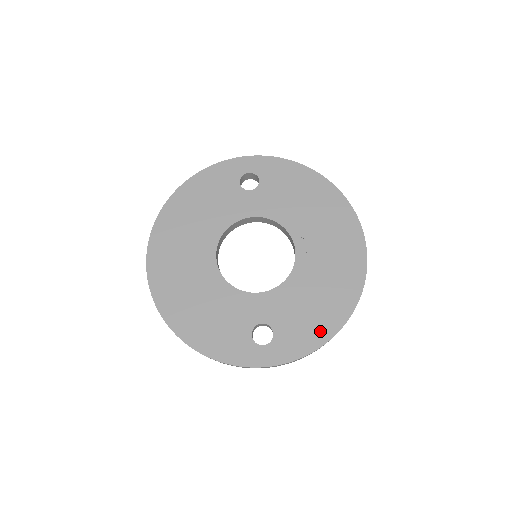
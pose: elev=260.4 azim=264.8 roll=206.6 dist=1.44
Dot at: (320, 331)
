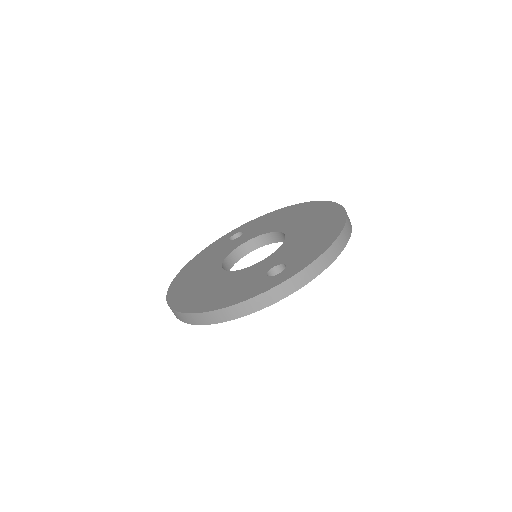
Dot at: (324, 242)
